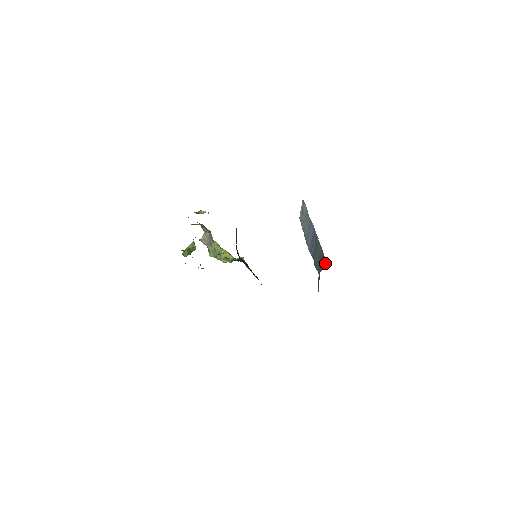
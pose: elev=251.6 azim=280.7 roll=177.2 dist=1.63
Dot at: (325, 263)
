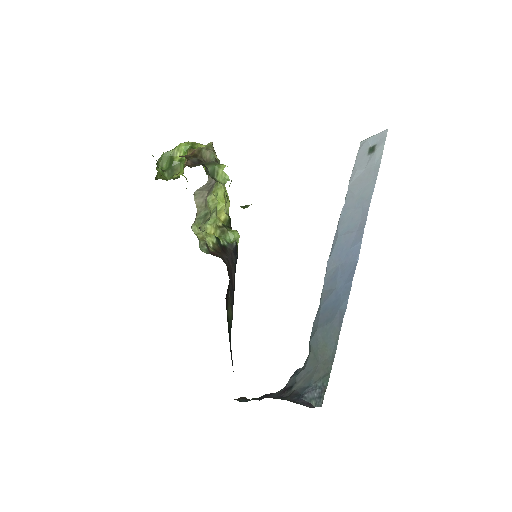
Dot at: (320, 406)
